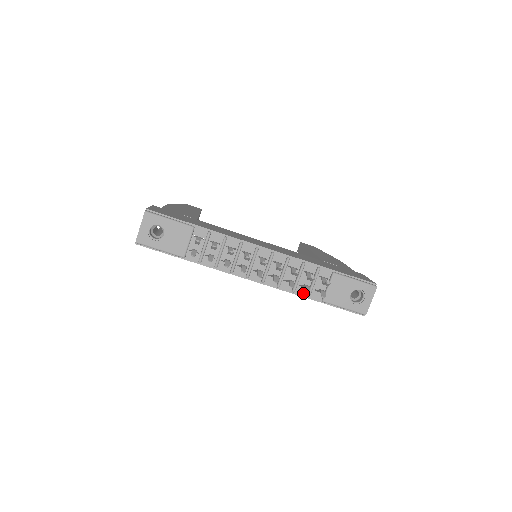
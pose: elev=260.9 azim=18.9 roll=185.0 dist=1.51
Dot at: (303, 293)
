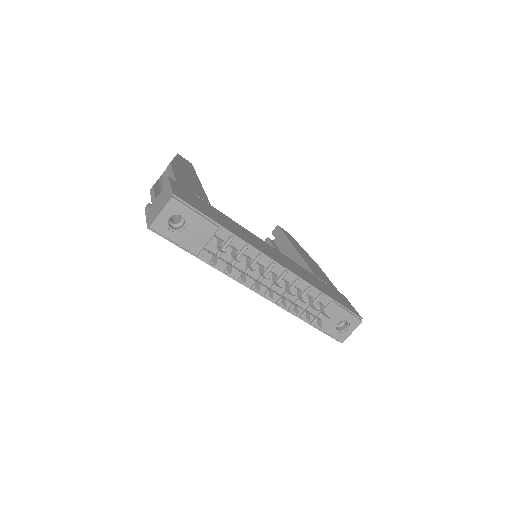
Dot at: occluded
